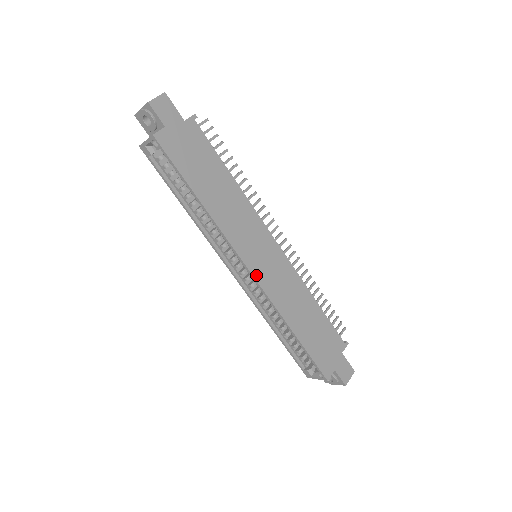
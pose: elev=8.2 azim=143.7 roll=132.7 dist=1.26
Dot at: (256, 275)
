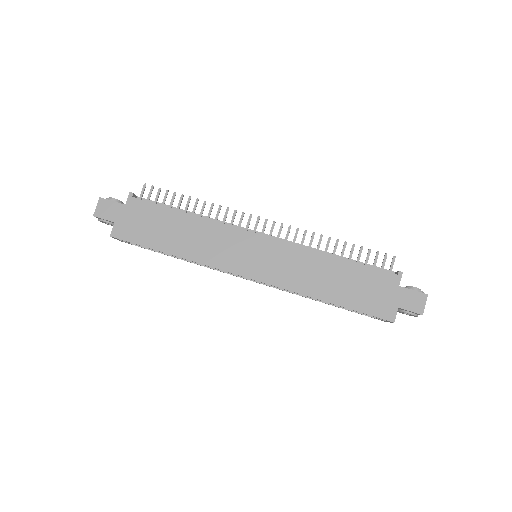
Dot at: (257, 277)
